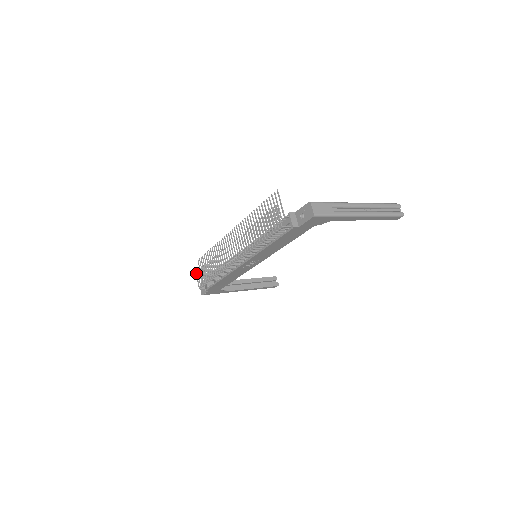
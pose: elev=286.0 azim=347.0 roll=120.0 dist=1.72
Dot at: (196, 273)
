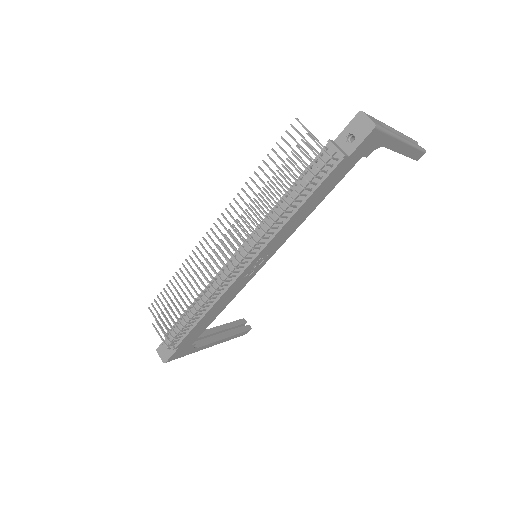
Dot at: (153, 325)
